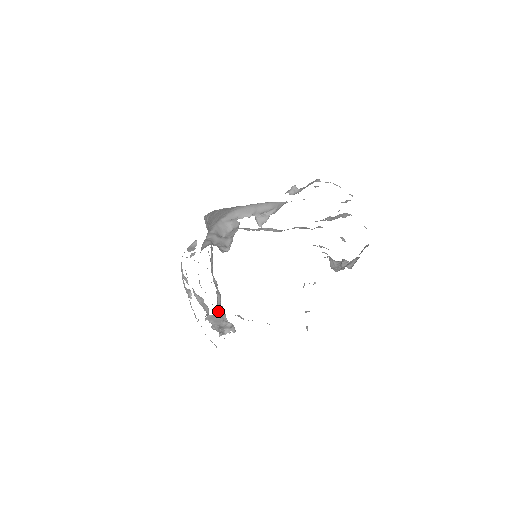
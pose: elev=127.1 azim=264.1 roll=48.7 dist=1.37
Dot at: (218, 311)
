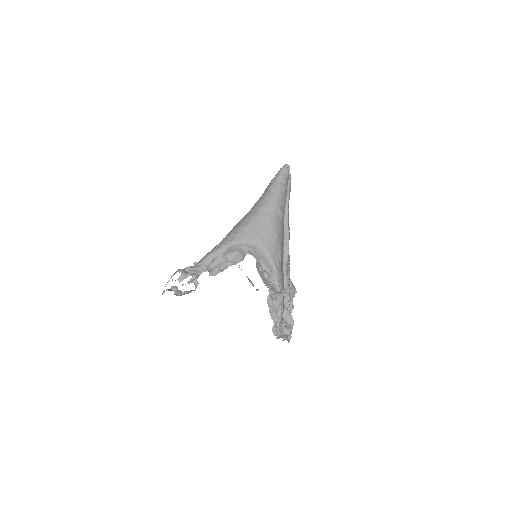
Dot at: occluded
